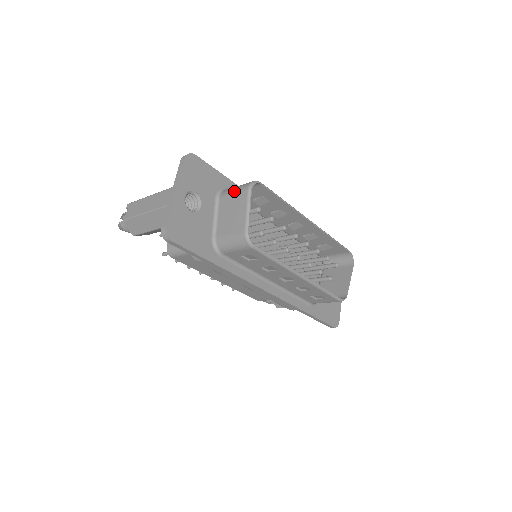
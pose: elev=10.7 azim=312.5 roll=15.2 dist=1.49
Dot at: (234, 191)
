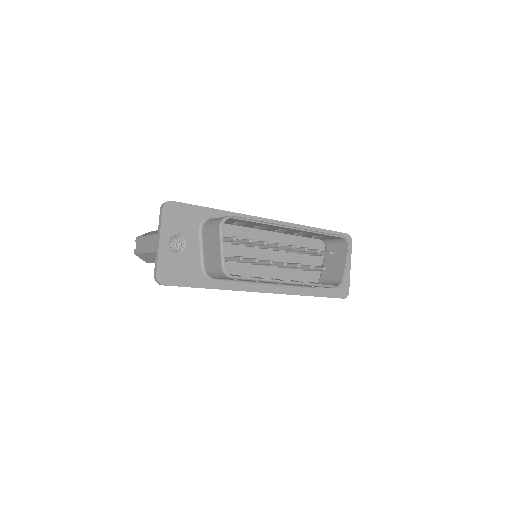
Dot at: (210, 227)
